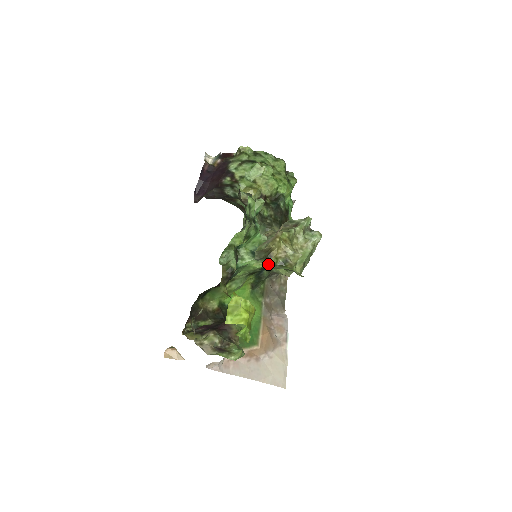
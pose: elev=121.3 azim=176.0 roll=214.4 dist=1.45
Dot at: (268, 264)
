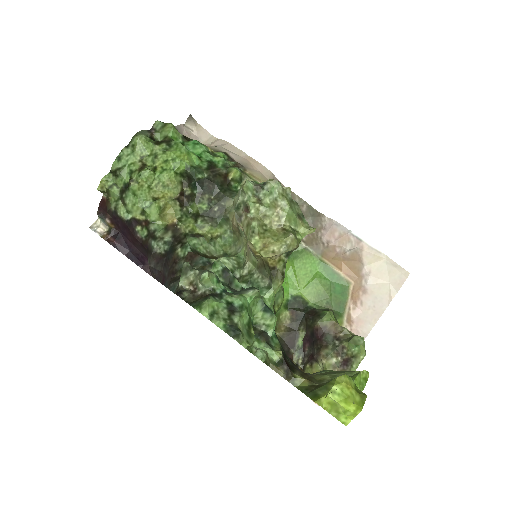
Dot at: (282, 277)
